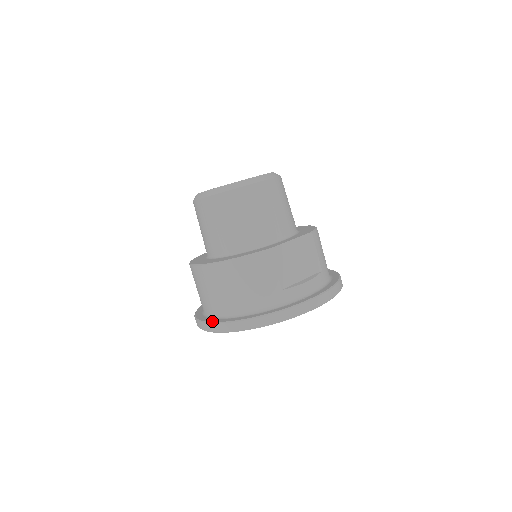
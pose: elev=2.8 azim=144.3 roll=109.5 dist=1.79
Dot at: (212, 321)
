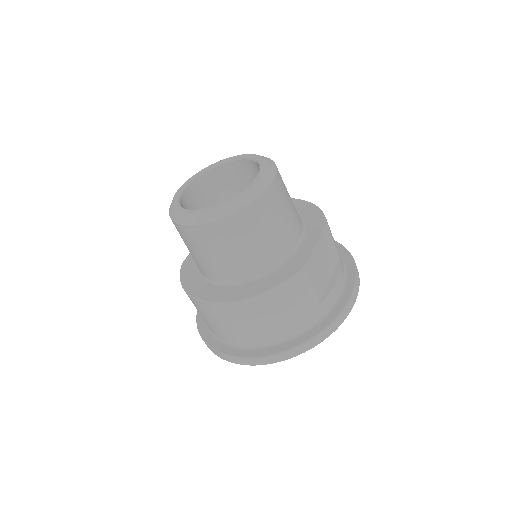
Dot at: (247, 356)
